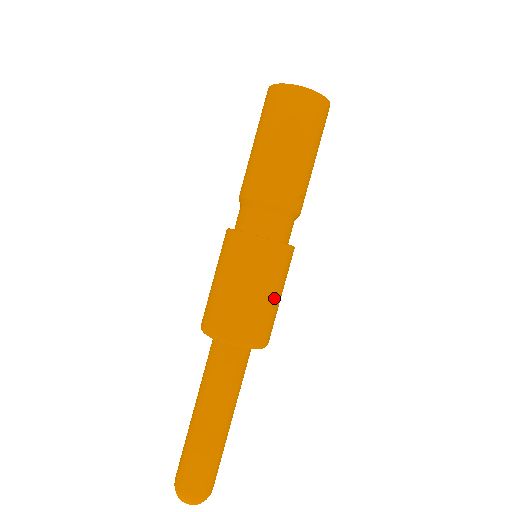
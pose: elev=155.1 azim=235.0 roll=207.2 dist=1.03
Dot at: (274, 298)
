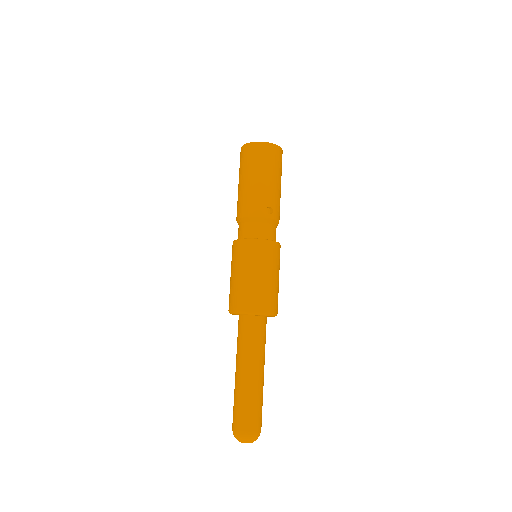
Dot at: (265, 277)
